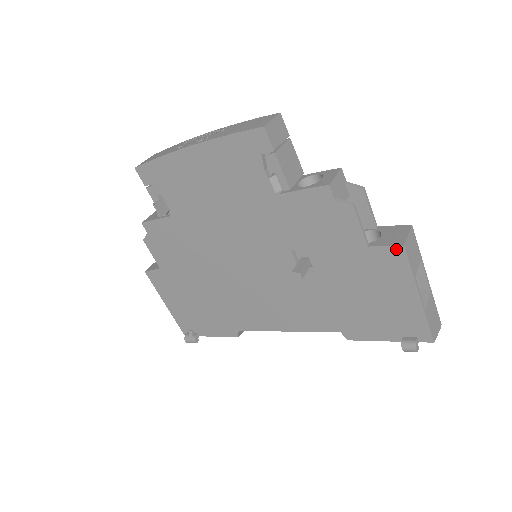
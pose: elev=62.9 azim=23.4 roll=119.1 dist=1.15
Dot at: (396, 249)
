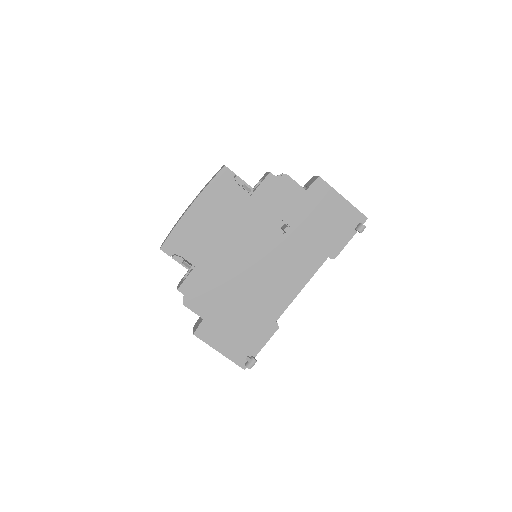
Dot at: (318, 181)
